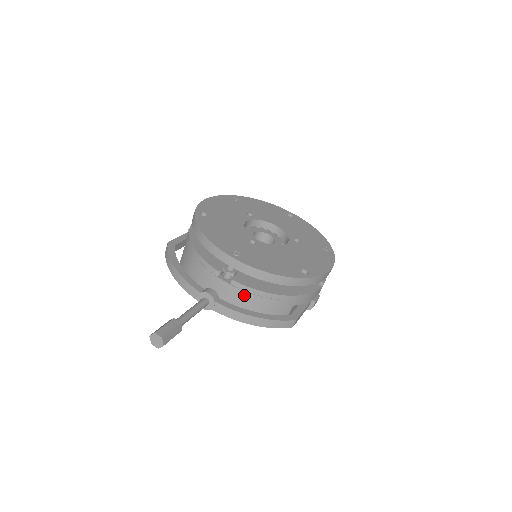
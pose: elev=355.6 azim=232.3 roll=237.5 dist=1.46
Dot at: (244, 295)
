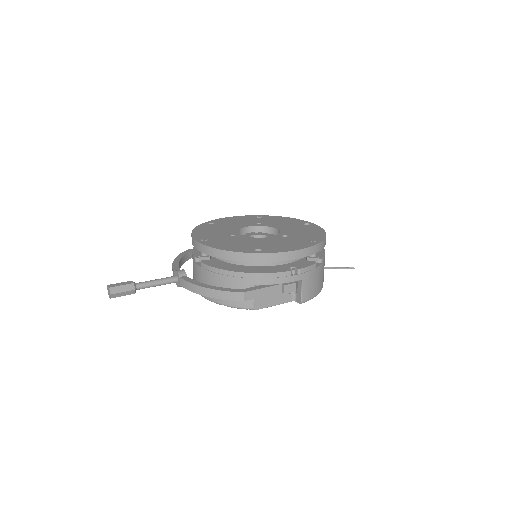
Dot at: (209, 275)
